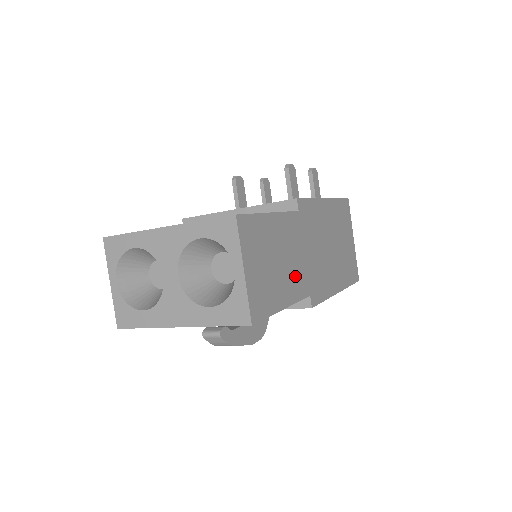
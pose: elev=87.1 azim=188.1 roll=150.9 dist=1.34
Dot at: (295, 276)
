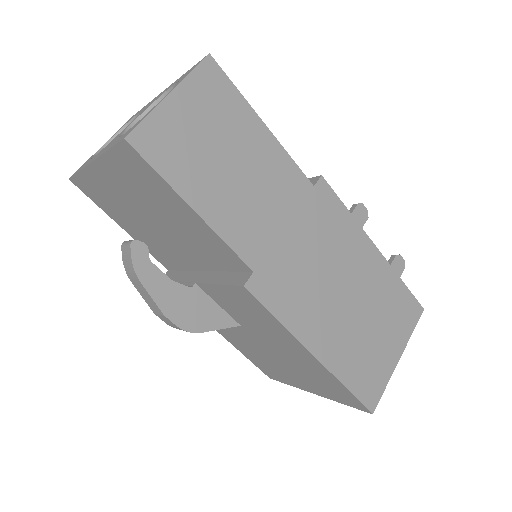
Dot at: (246, 217)
